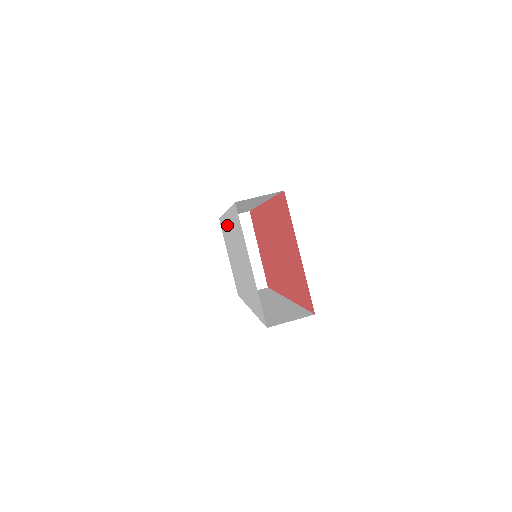
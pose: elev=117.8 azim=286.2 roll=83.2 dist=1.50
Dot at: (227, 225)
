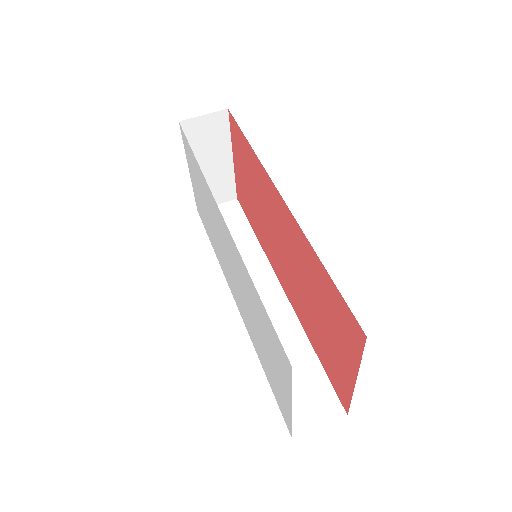
Dot at: (218, 217)
